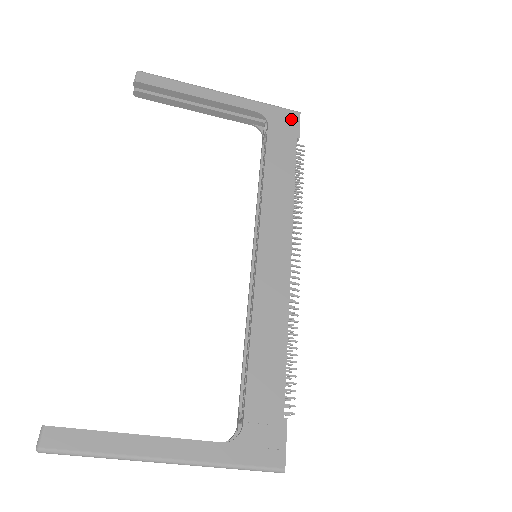
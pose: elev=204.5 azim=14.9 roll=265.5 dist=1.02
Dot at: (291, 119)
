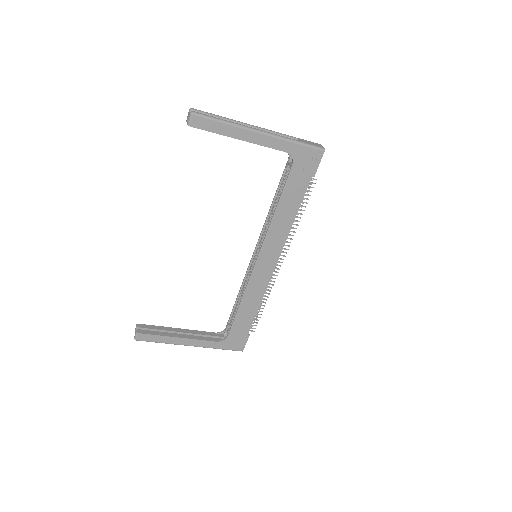
Dot at: (314, 158)
